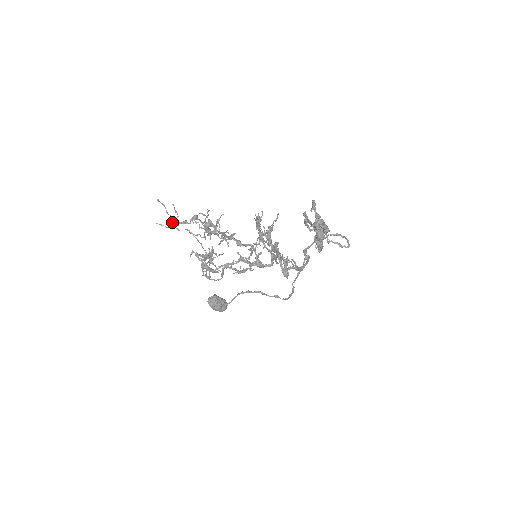
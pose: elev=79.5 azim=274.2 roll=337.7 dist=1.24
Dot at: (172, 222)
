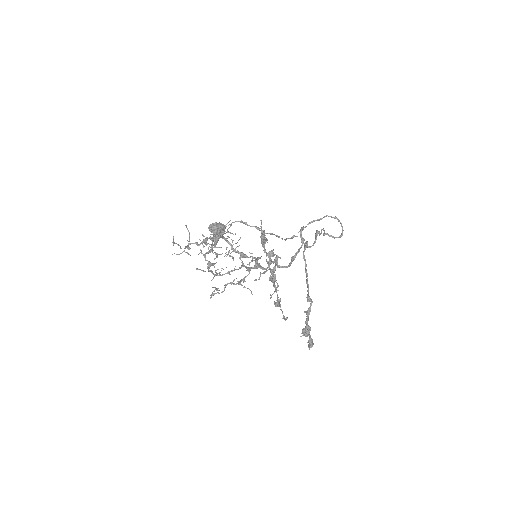
Dot at: occluded
